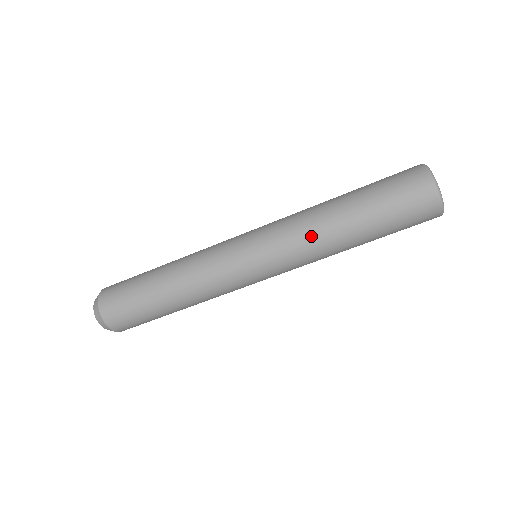
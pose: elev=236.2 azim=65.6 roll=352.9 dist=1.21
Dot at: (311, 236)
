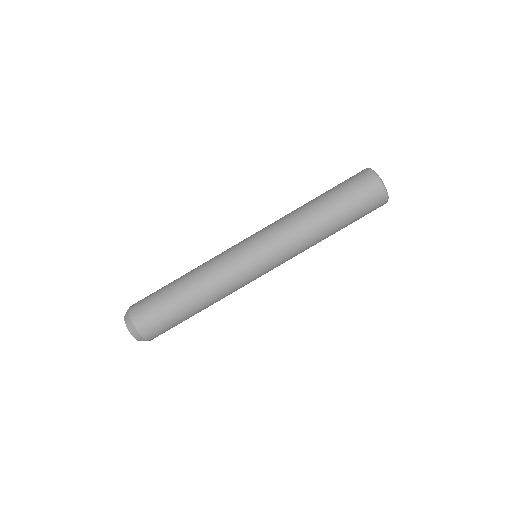
Dot at: (290, 216)
